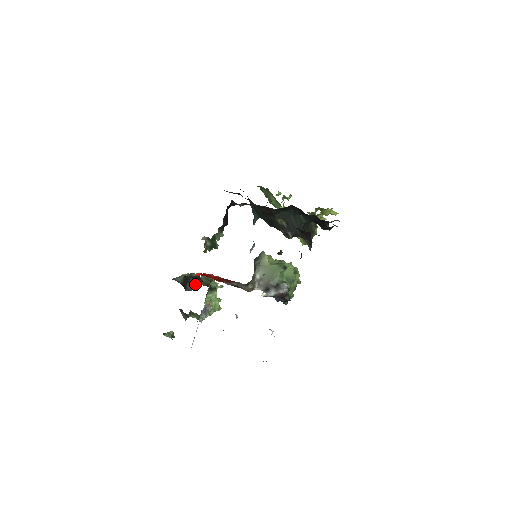
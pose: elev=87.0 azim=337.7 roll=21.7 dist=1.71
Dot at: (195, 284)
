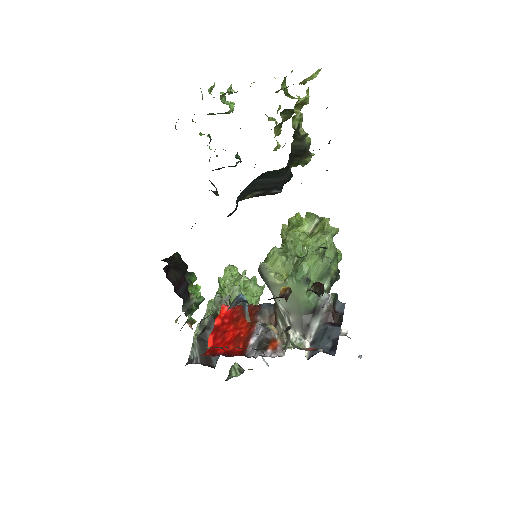
Dot at: occluded
